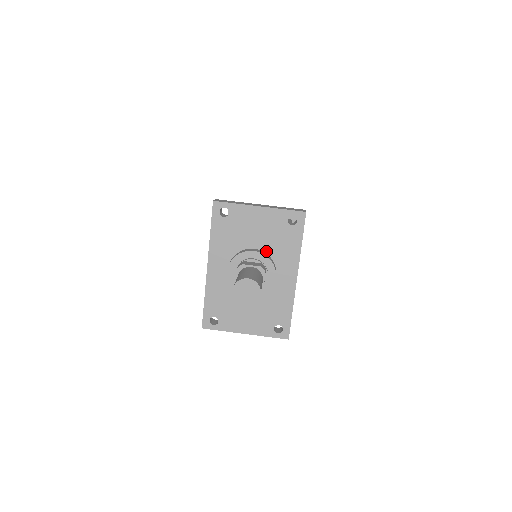
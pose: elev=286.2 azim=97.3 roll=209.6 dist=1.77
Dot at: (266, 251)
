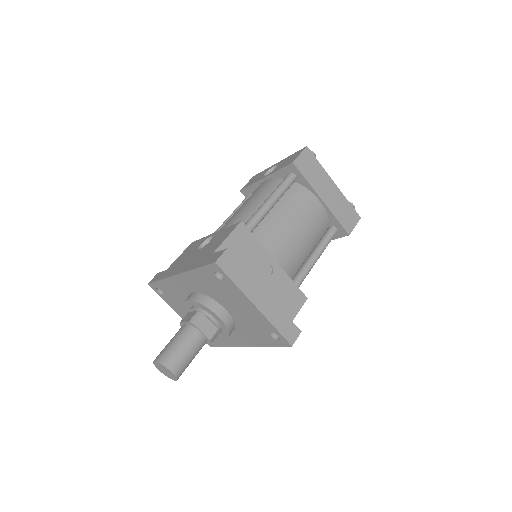
Dot at: (235, 319)
